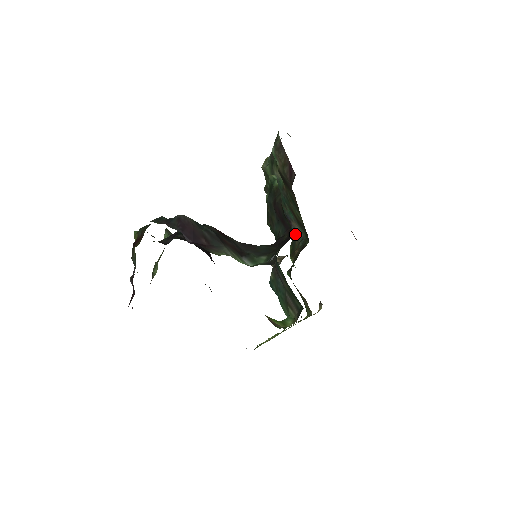
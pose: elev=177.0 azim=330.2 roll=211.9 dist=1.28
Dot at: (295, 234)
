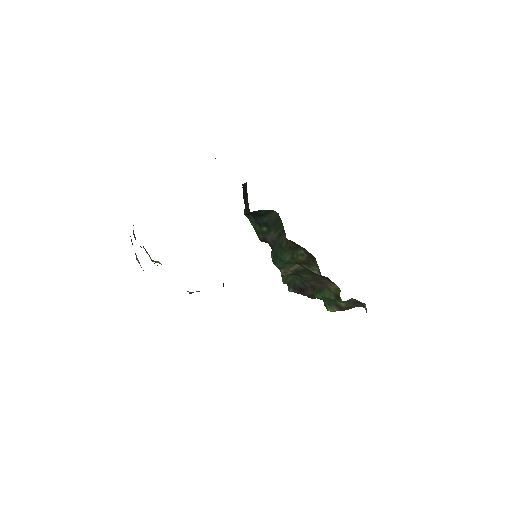
Dot at: occluded
